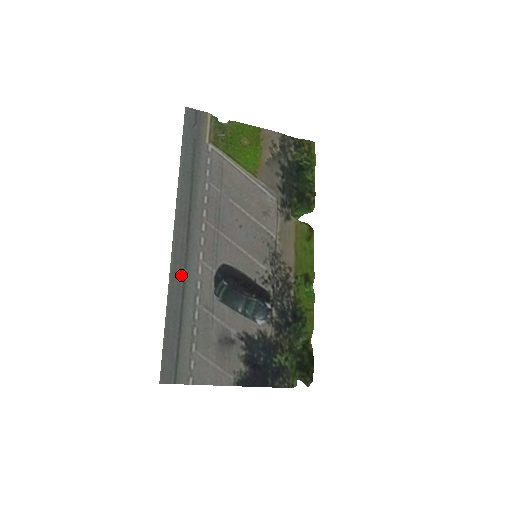
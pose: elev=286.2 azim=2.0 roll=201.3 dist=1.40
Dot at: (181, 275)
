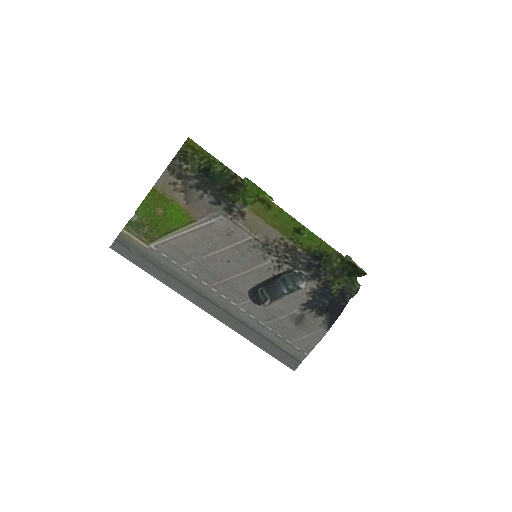
Dot at: (239, 324)
